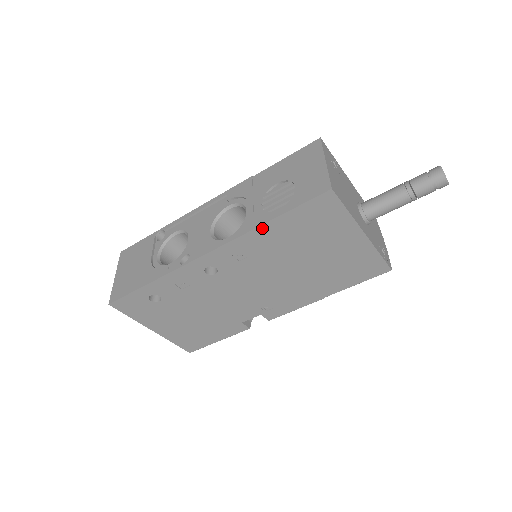
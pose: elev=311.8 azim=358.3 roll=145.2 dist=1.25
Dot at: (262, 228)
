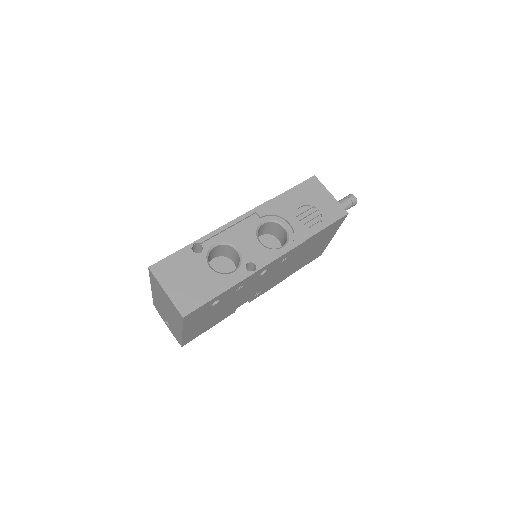
Dot at: (309, 239)
